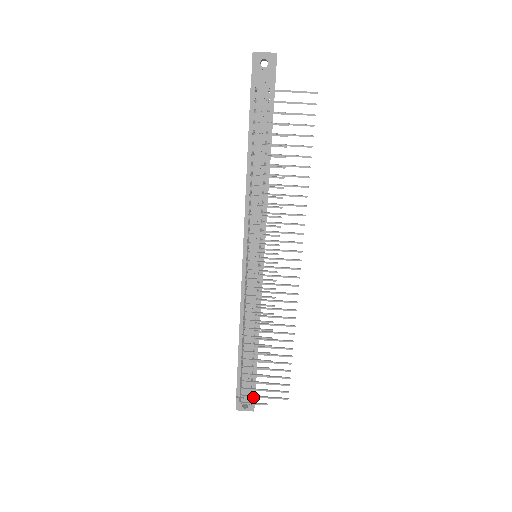
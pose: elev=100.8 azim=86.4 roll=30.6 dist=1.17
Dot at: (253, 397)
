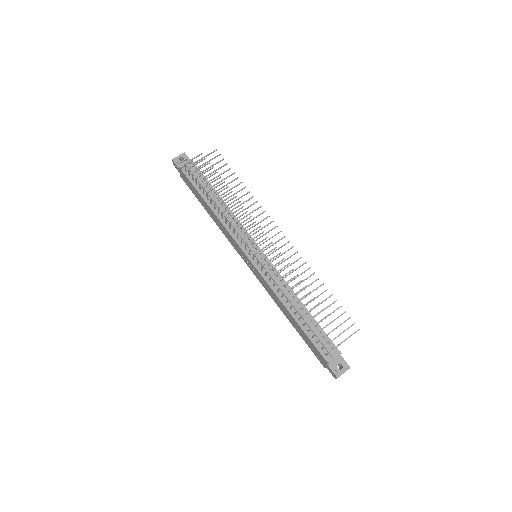
Dot at: occluded
